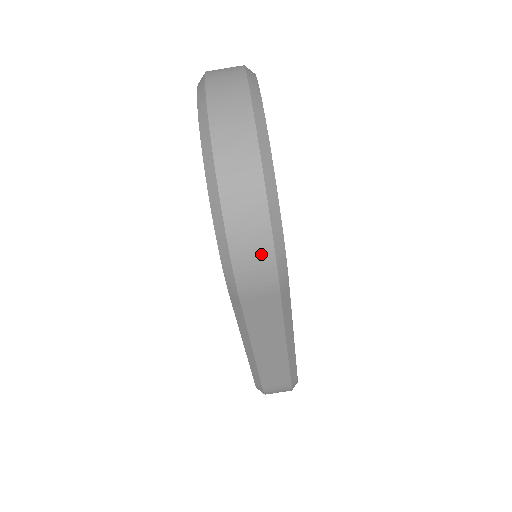
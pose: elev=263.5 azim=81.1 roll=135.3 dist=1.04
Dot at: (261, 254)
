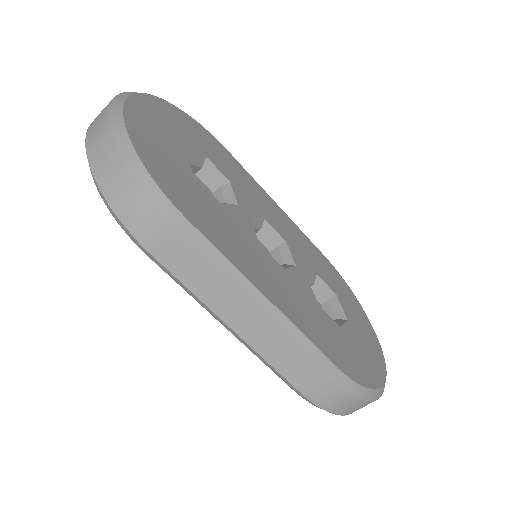
Dot at: (131, 194)
